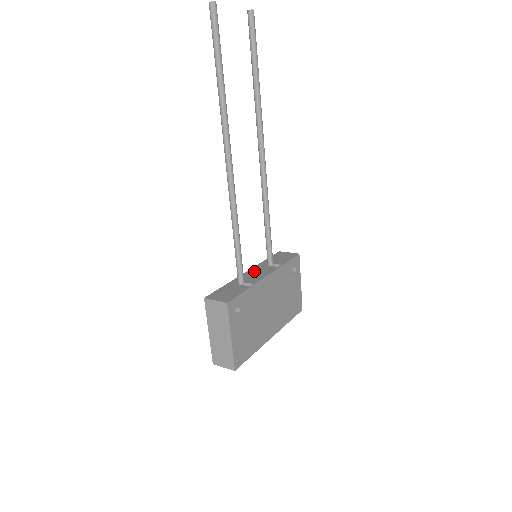
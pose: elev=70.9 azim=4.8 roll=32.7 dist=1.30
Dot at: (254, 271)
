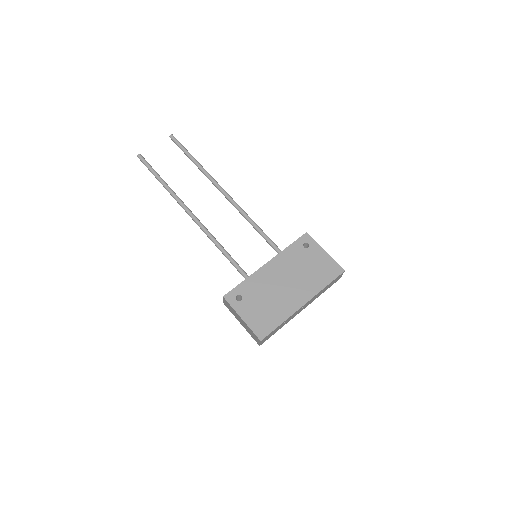
Dot at: occluded
